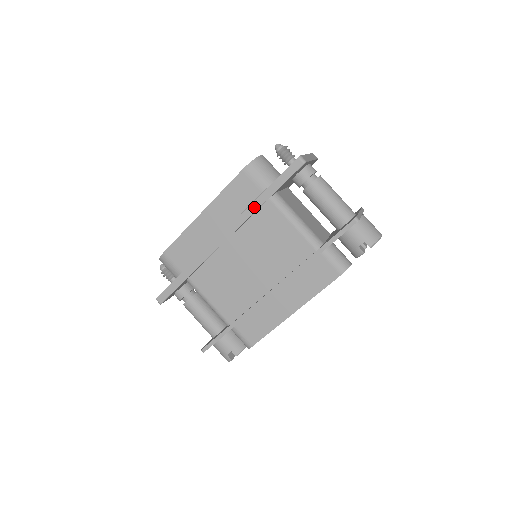
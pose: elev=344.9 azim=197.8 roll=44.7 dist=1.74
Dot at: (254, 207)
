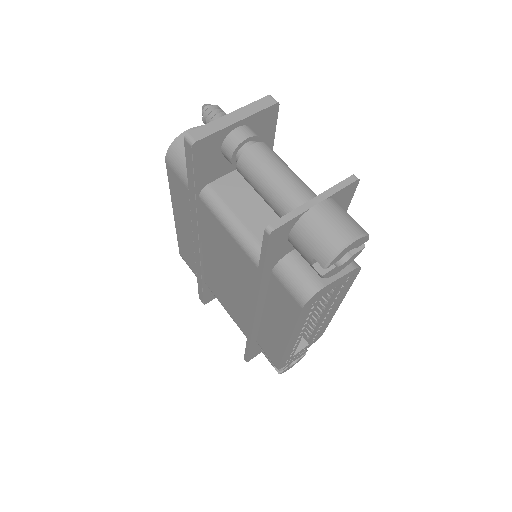
Dot at: (193, 208)
